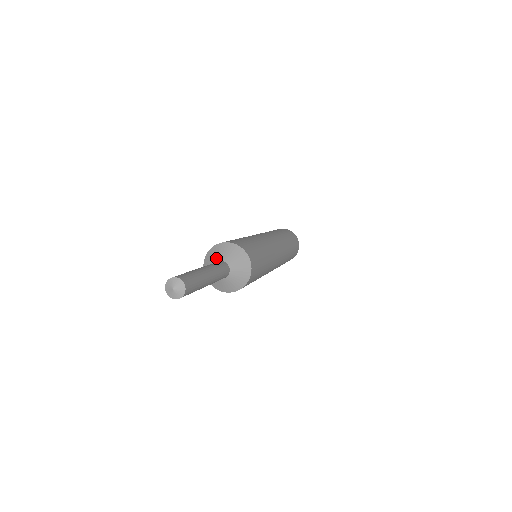
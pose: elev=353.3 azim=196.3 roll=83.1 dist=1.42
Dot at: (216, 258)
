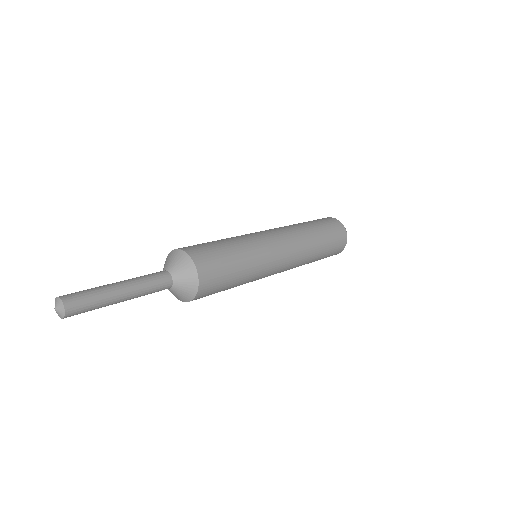
Dot at: (165, 266)
